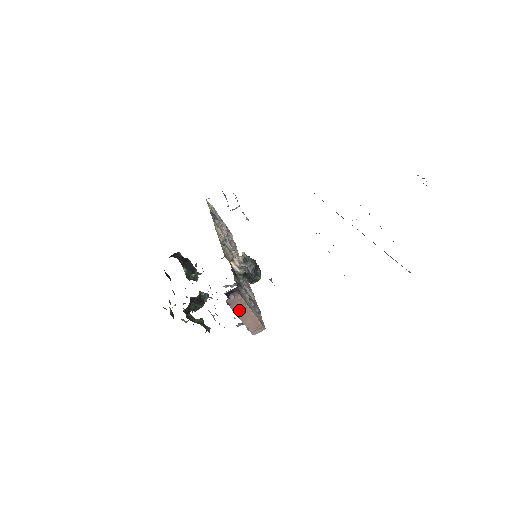
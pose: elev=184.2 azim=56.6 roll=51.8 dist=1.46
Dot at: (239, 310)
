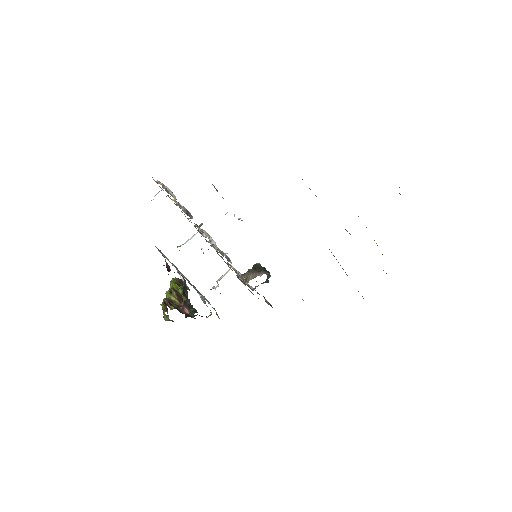
Dot at: occluded
